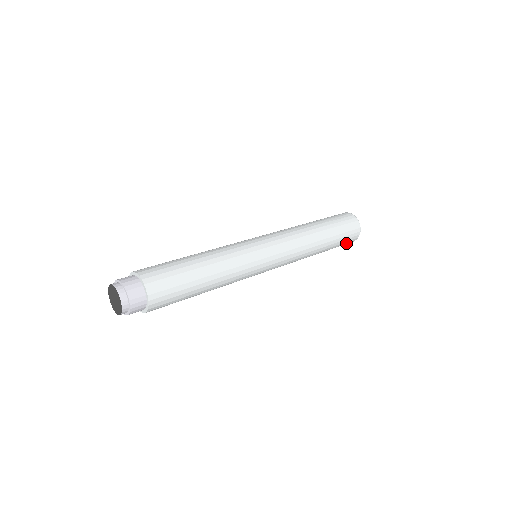
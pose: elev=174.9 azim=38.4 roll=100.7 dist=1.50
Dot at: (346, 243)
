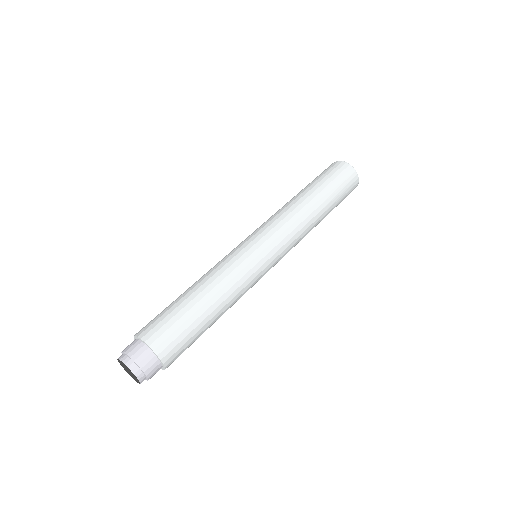
Dot at: (346, 180)
